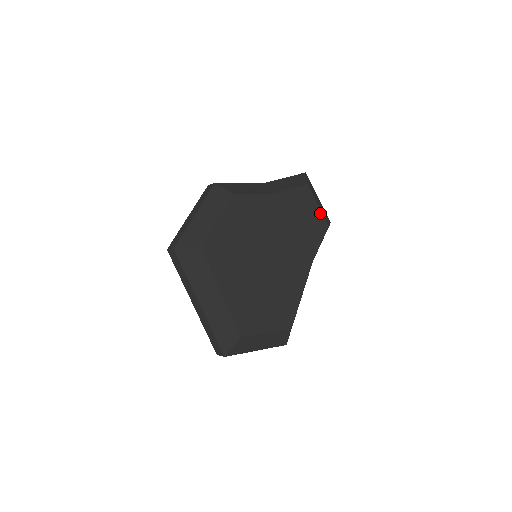
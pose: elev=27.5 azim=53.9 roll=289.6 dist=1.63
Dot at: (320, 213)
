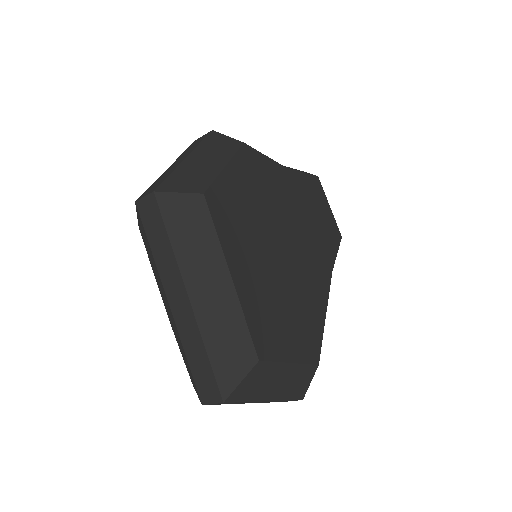
Dot at: (332, 216)
